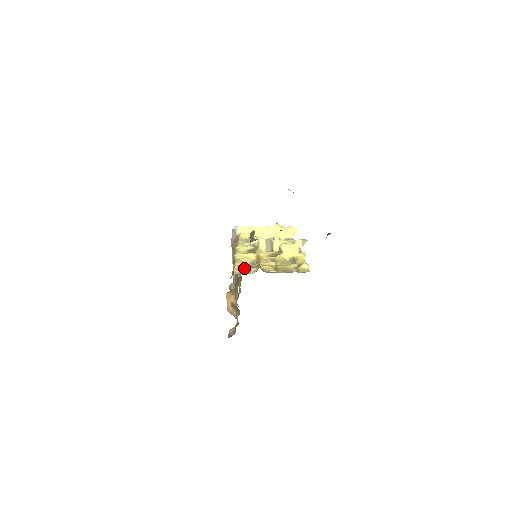
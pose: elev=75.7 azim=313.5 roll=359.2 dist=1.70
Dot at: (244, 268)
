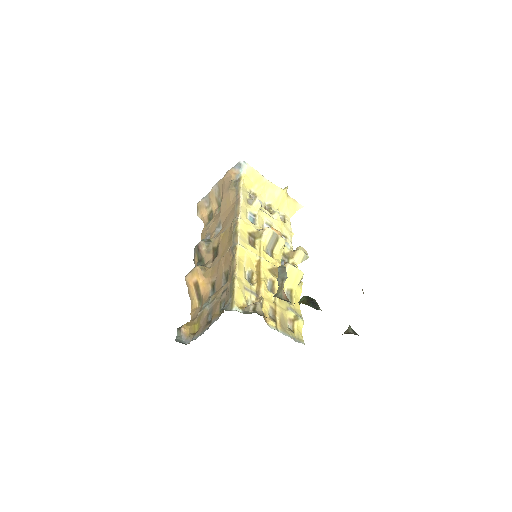
Dot at: (244, 291)
